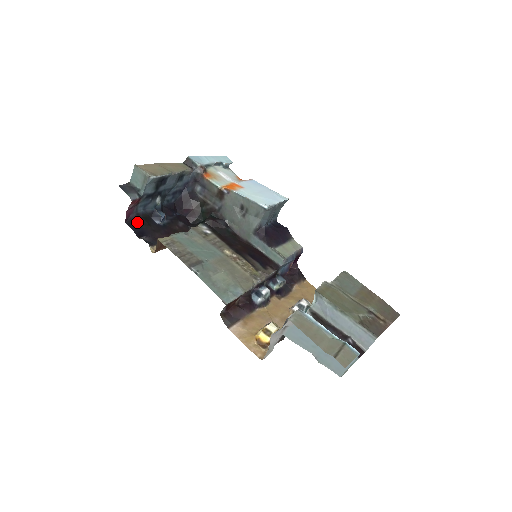
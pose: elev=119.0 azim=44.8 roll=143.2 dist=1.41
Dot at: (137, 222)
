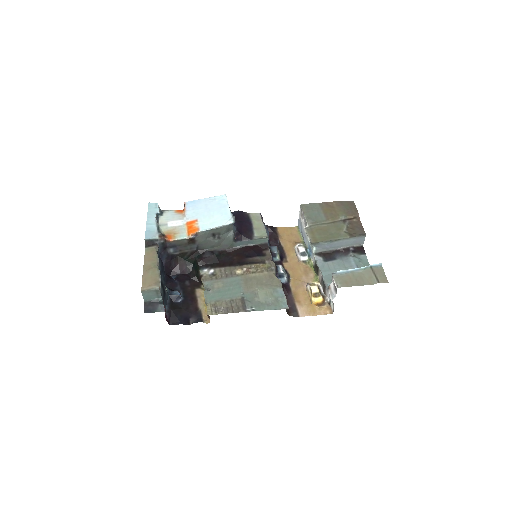
Dot at: (174, 316)
